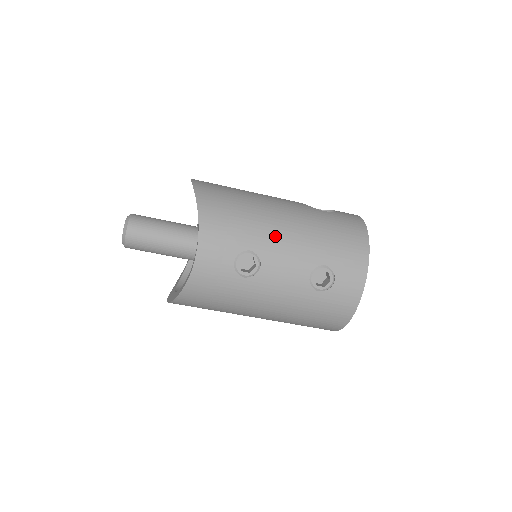
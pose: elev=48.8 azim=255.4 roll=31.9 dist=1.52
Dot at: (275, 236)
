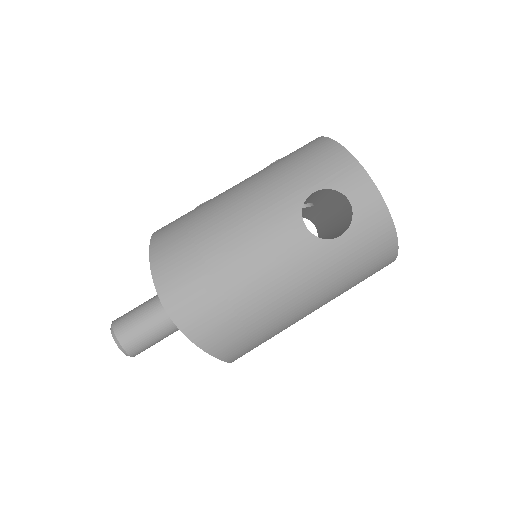
Dot at: occluded
